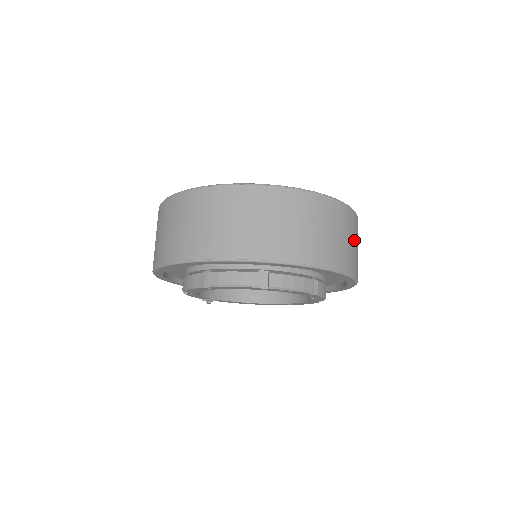
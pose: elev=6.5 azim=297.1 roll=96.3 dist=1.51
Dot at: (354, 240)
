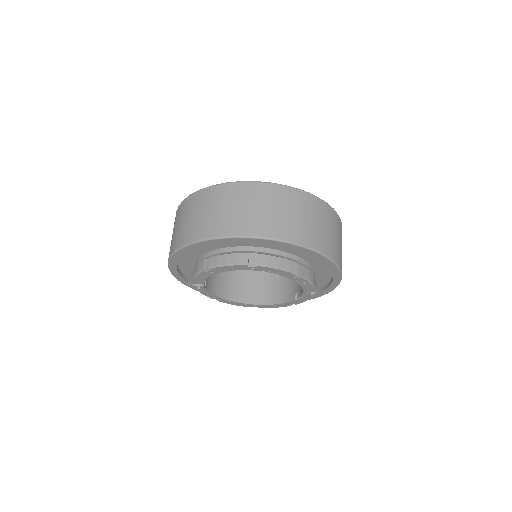
Dot at: occluded
